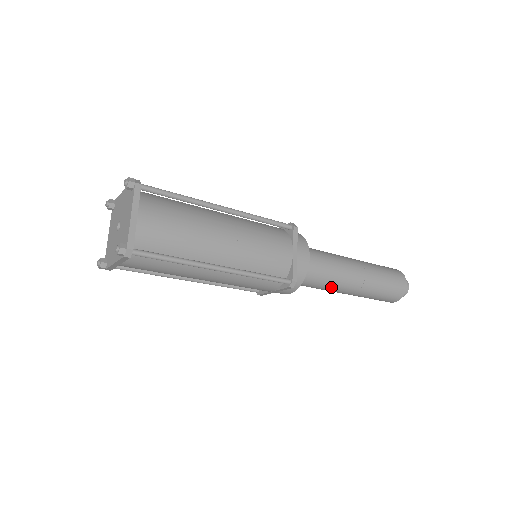
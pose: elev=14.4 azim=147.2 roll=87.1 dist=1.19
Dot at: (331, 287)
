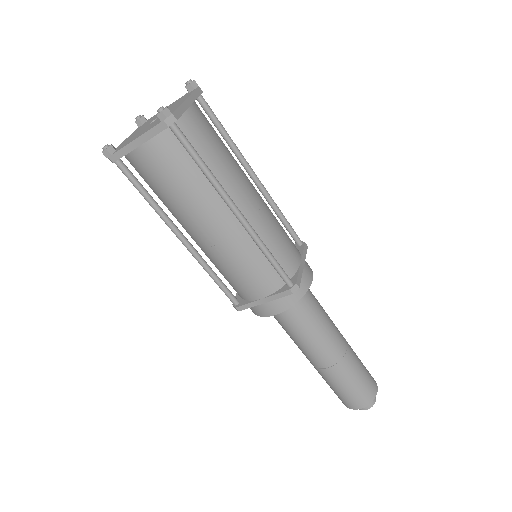
Dot at: (313, 339)
